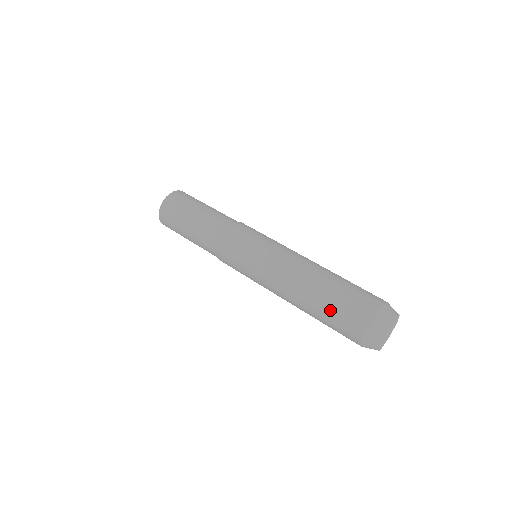
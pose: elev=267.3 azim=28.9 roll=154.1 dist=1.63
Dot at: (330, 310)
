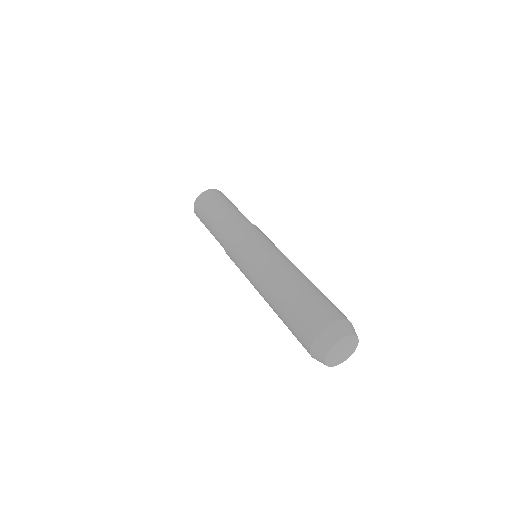
Dot at: (299, 303)
